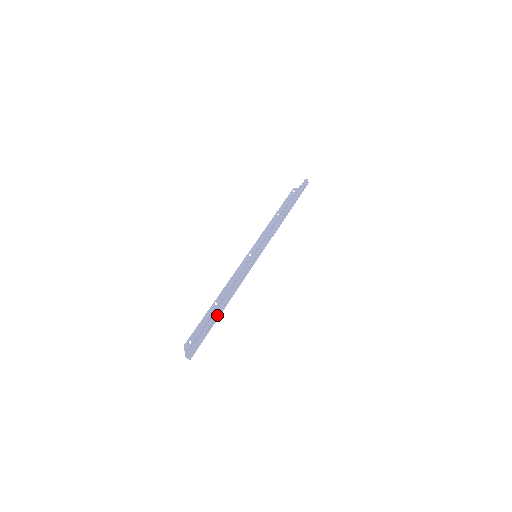
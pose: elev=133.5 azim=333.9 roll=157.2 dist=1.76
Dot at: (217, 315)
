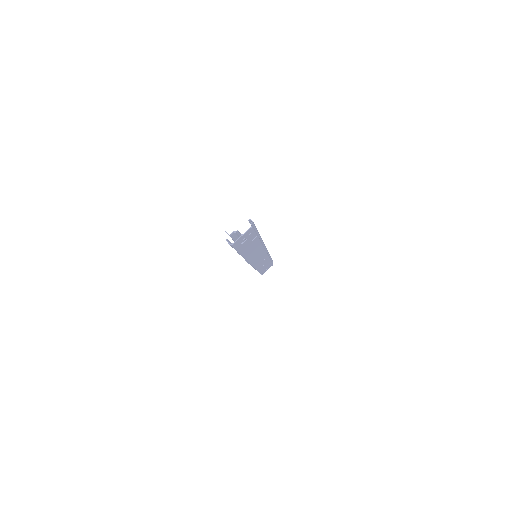
Dot at: occluded
